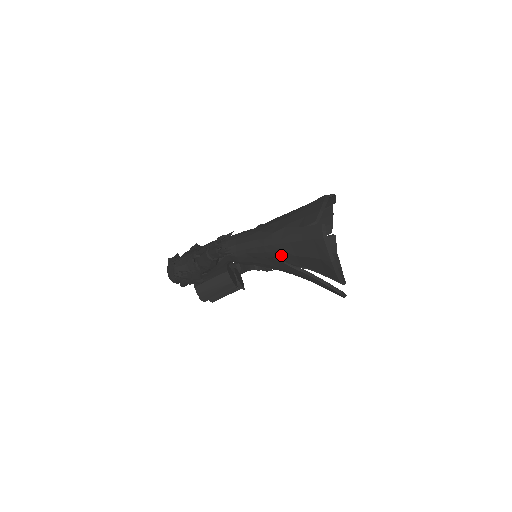
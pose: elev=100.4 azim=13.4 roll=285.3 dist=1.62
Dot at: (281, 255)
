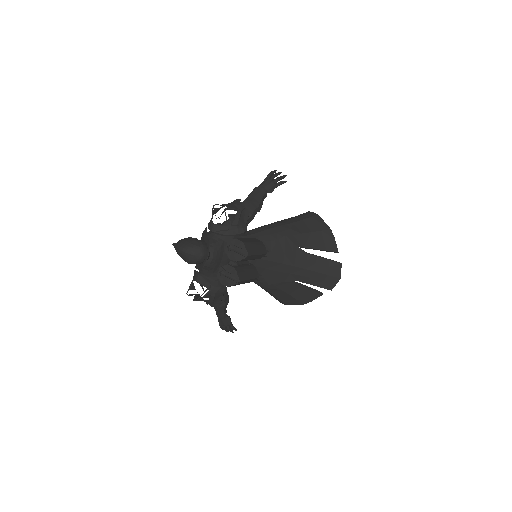
Dot at: (289, 235)
